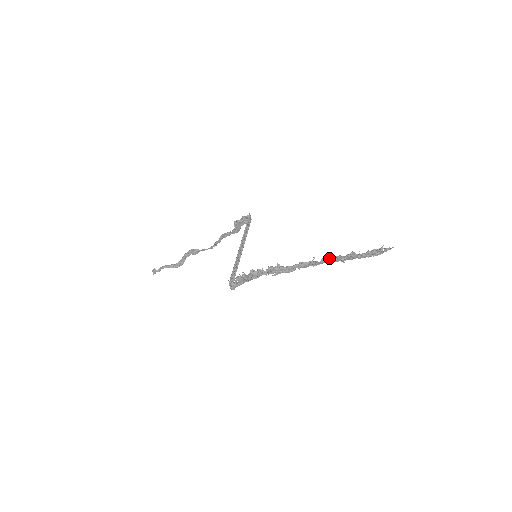
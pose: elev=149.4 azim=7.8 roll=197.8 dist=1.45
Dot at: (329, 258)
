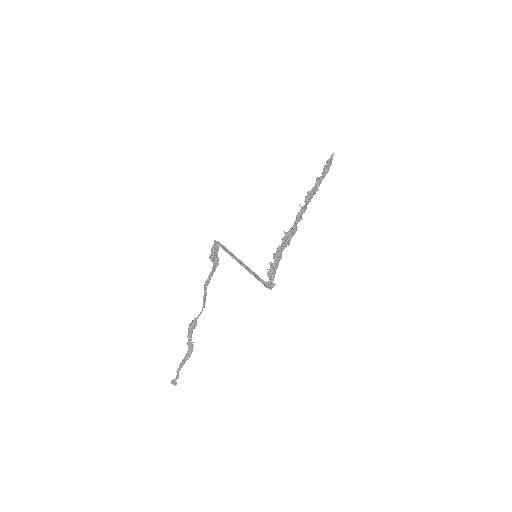
Dot at: (310, 194)
